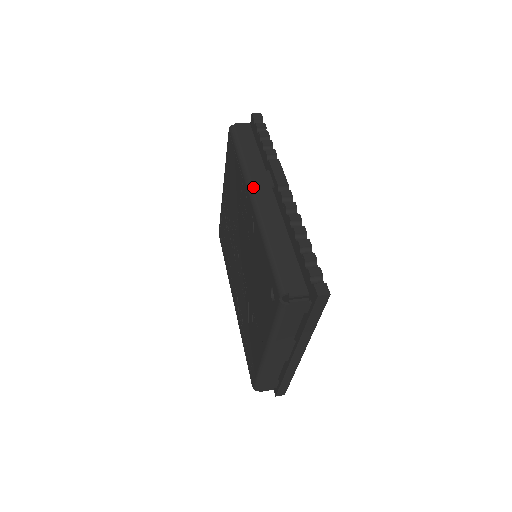
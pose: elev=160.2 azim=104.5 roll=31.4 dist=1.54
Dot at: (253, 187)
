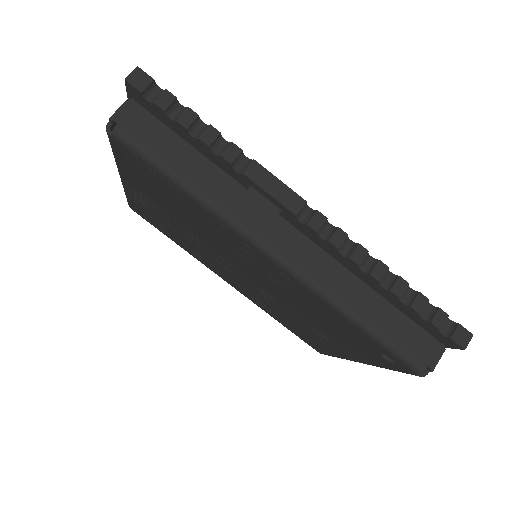
Dot at: (261, 240)
